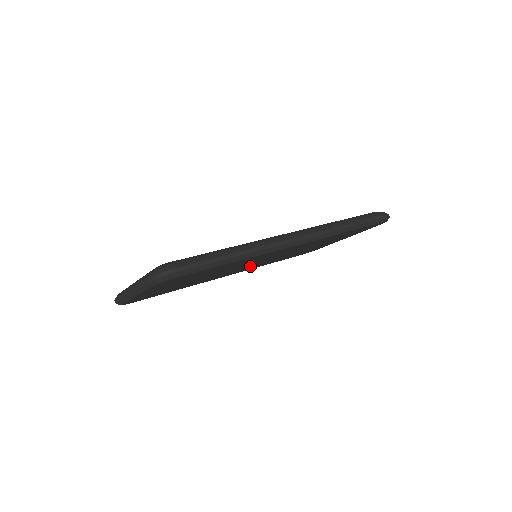
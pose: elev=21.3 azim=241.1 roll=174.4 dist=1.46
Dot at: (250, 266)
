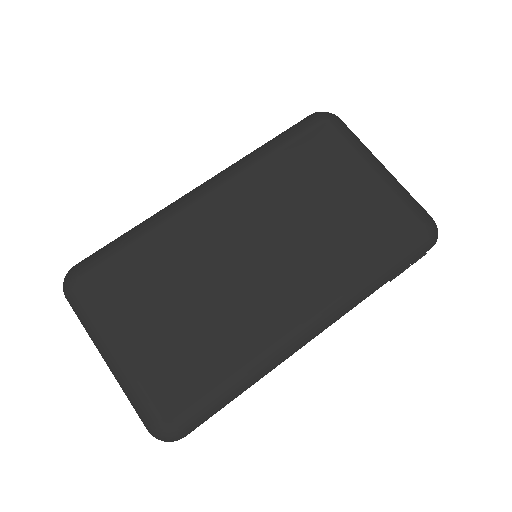
Dot at: occluded
